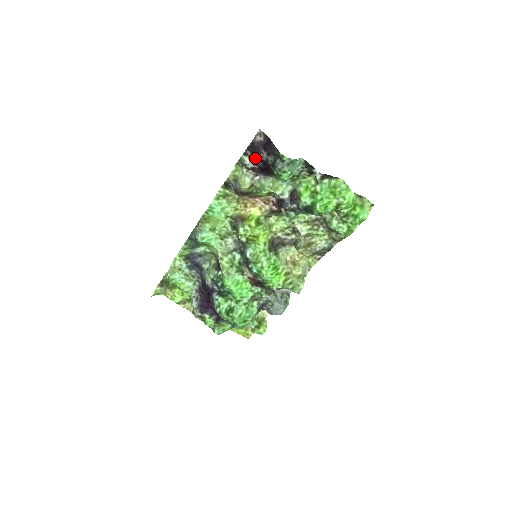
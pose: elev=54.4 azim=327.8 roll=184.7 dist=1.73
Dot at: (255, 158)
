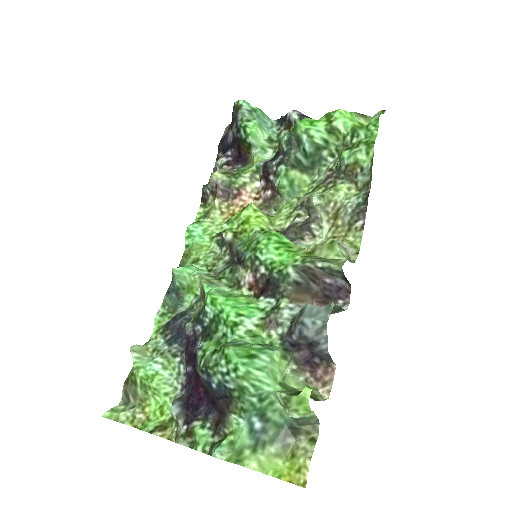
Dot at: (226, 152)
